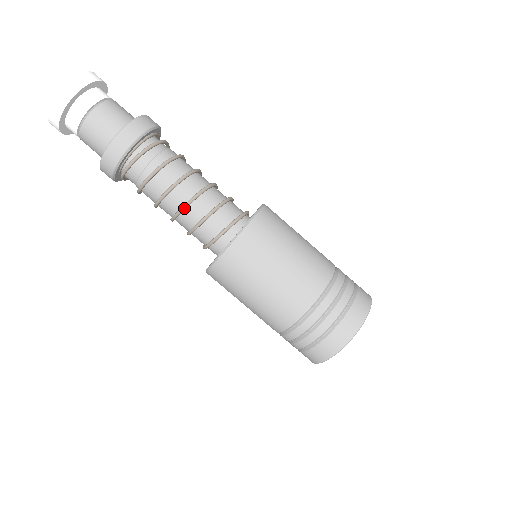
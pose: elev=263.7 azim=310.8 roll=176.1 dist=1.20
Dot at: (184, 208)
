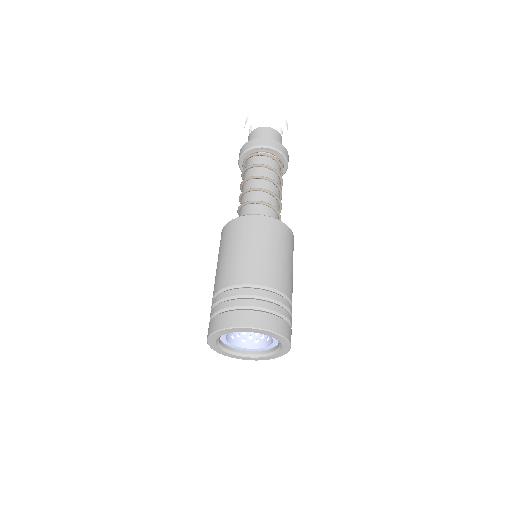
Dot at: (262, 189)
